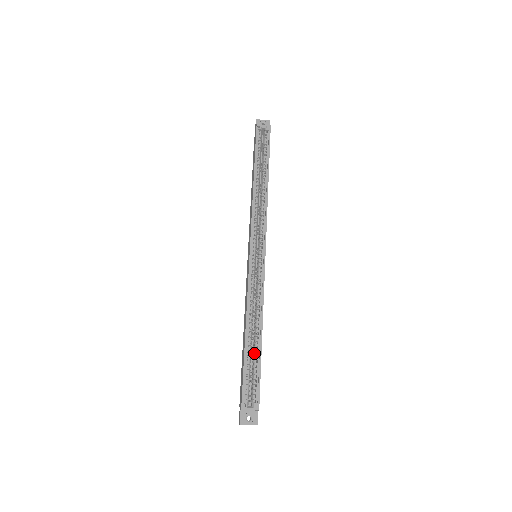
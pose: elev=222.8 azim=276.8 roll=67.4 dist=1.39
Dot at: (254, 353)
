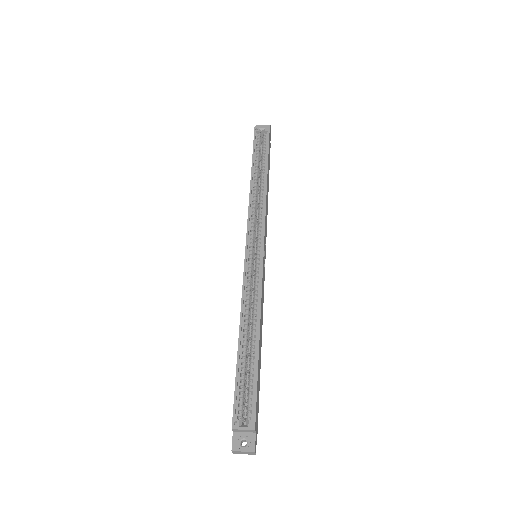
Dot at: (250, 360)
